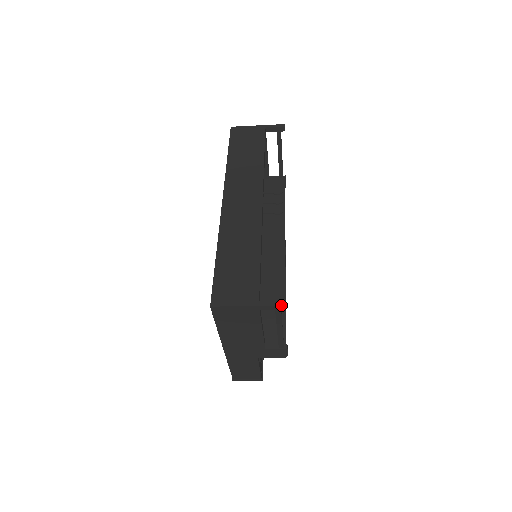
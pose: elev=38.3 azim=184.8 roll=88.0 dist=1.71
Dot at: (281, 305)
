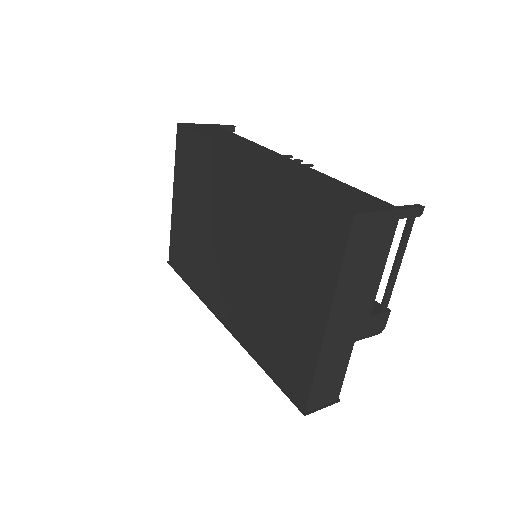
Dot at: (420, 206)
